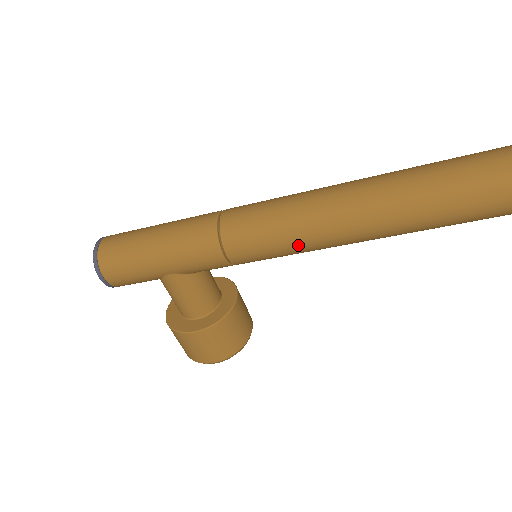
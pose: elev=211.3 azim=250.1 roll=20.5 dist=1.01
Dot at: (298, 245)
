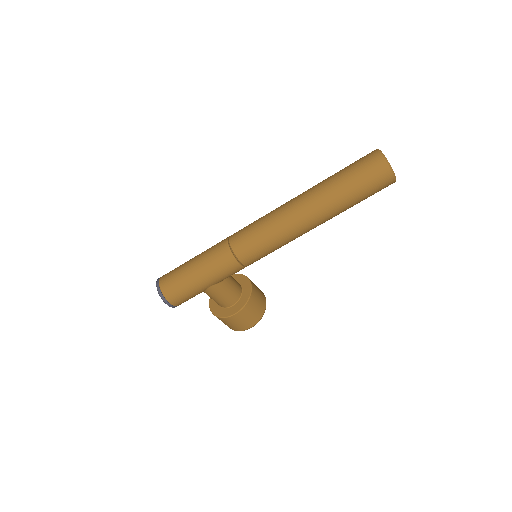
Dot at: (281, 243)
